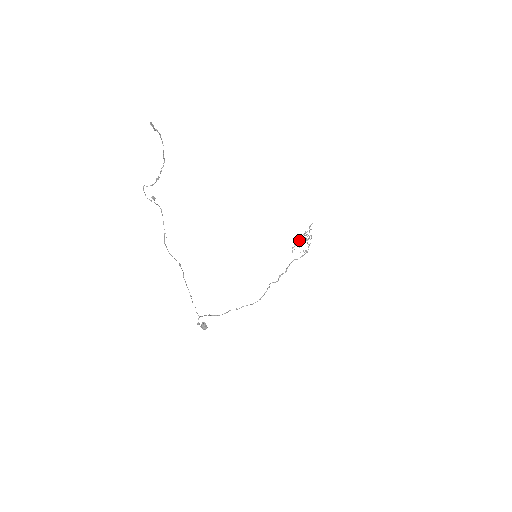
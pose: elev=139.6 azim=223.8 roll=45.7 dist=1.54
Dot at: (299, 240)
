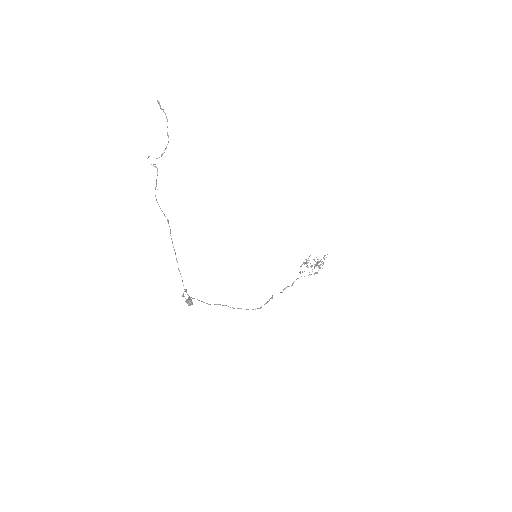
Dot at: (311, 266)
